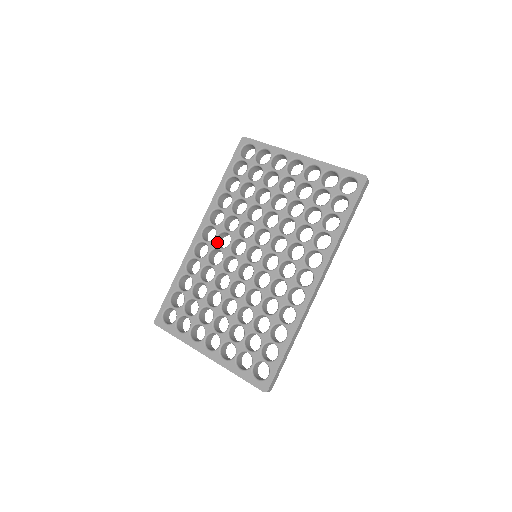
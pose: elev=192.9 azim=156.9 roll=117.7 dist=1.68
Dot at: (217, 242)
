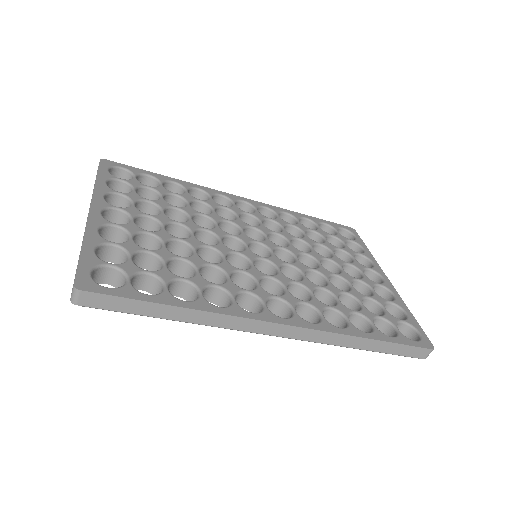
Dot at: (242, 216)
